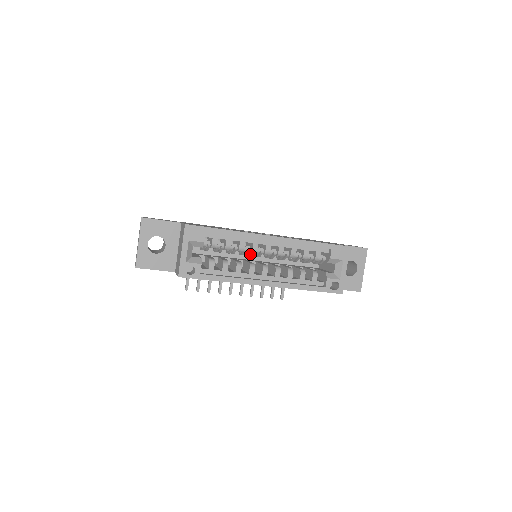
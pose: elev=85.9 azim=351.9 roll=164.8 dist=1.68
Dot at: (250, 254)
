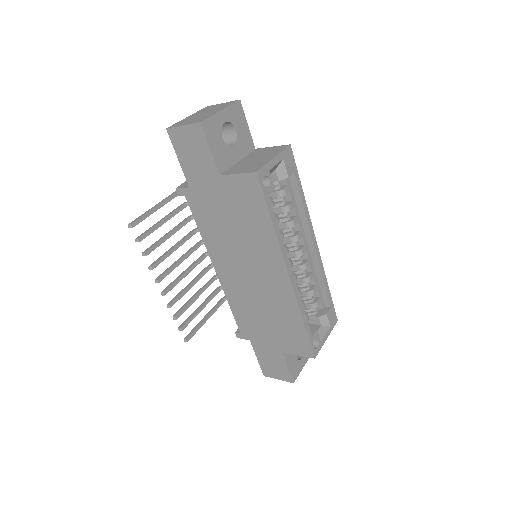
Dot at: occluded
